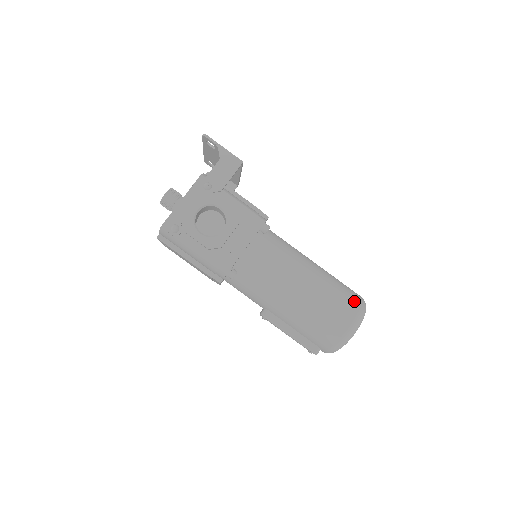
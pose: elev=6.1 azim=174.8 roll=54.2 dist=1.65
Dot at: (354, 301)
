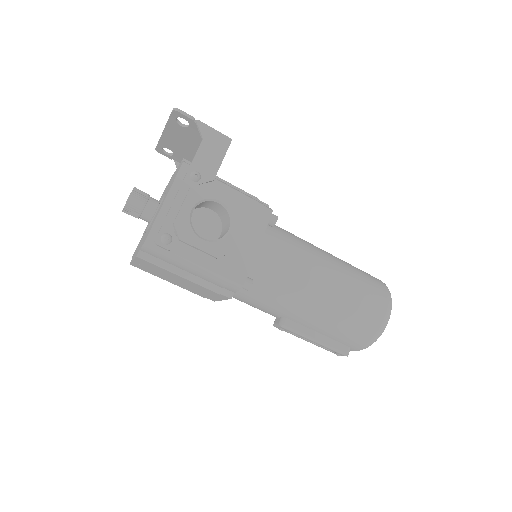
Dot at: (379, 285)
